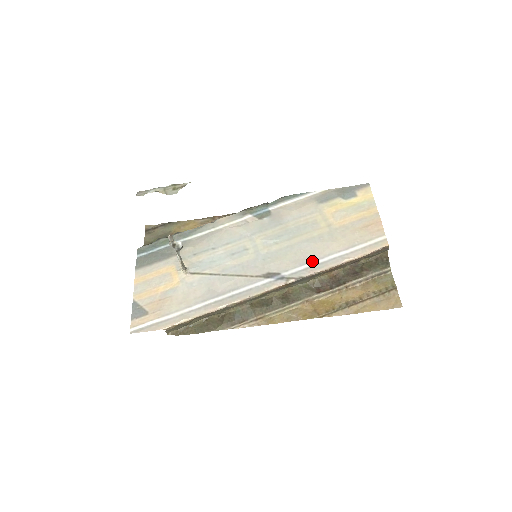
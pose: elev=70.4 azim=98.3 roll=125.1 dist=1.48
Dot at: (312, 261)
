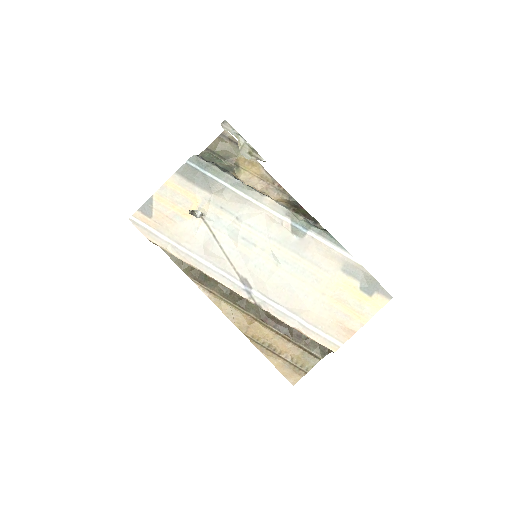
Dot at: (280, 304)
